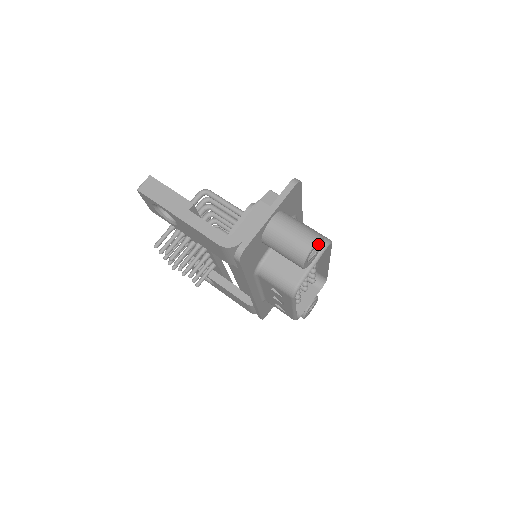
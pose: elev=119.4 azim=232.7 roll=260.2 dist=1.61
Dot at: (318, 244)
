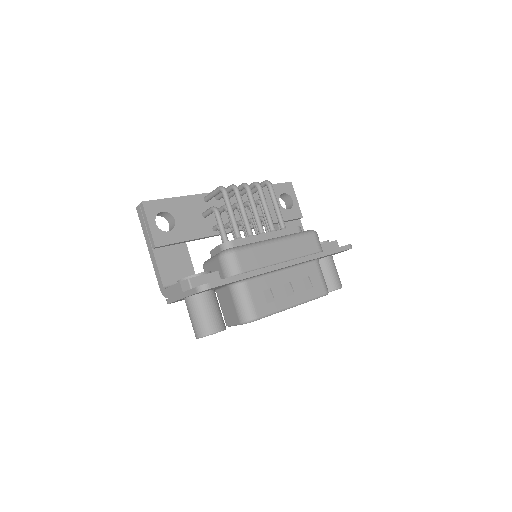
Dot at: occluded
